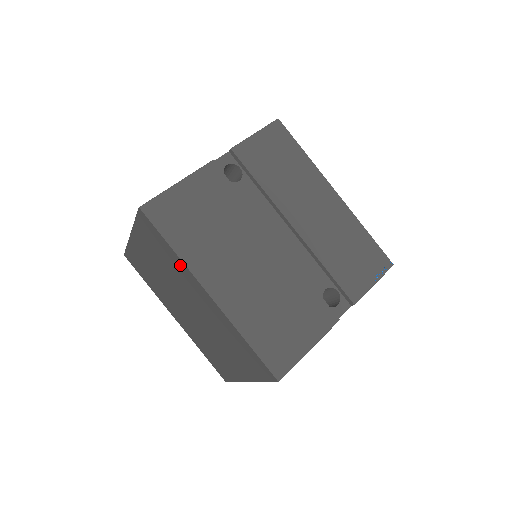
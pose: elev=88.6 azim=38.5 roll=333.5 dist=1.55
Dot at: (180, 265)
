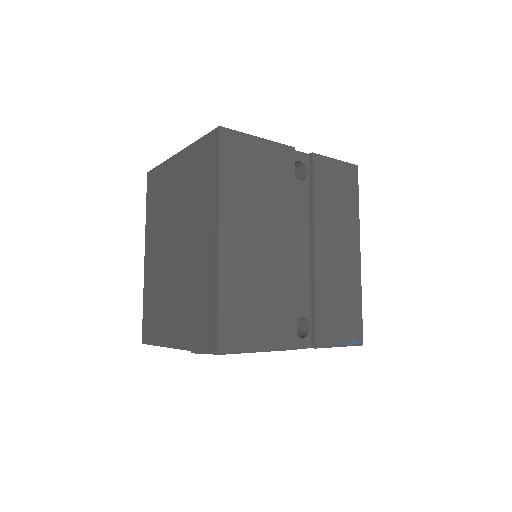
Dot at: (212, 196)
